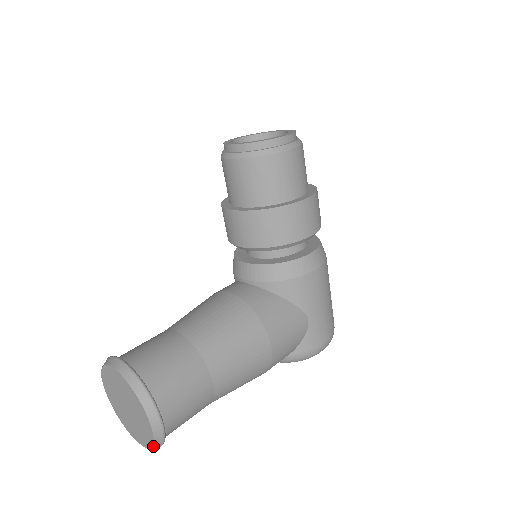
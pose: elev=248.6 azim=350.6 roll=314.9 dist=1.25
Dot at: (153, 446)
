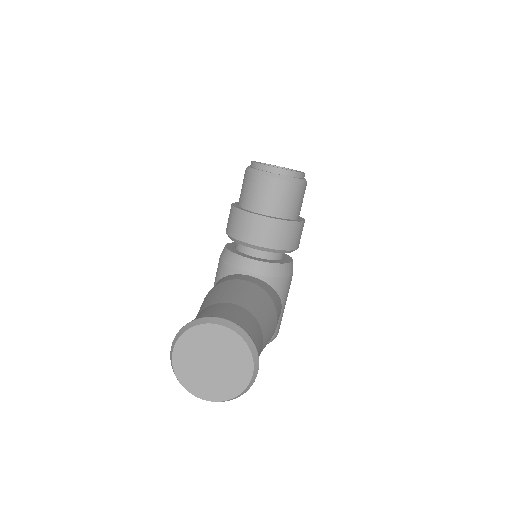
Dot at: (236, 396)
